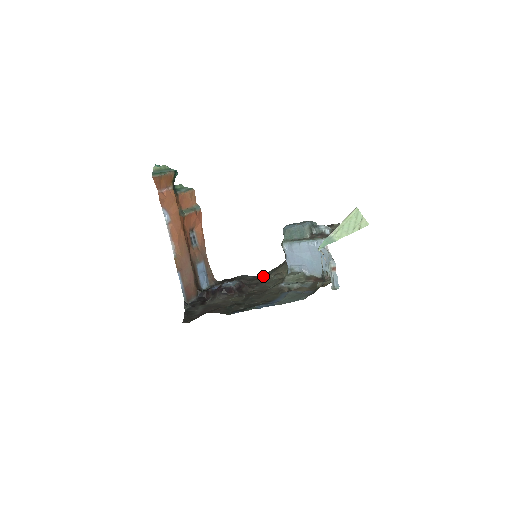
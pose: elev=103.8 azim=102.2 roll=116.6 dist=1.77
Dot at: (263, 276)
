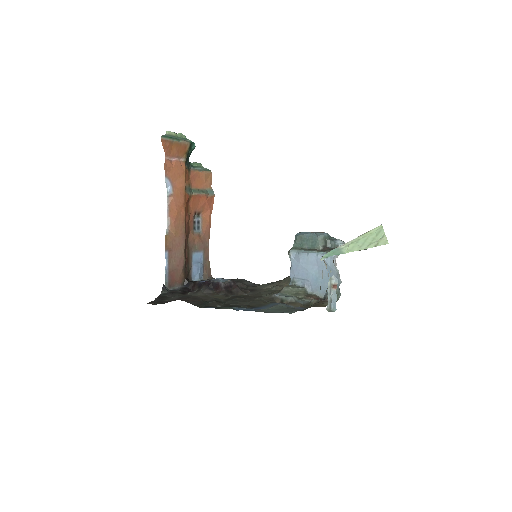
Dot at: occluded
